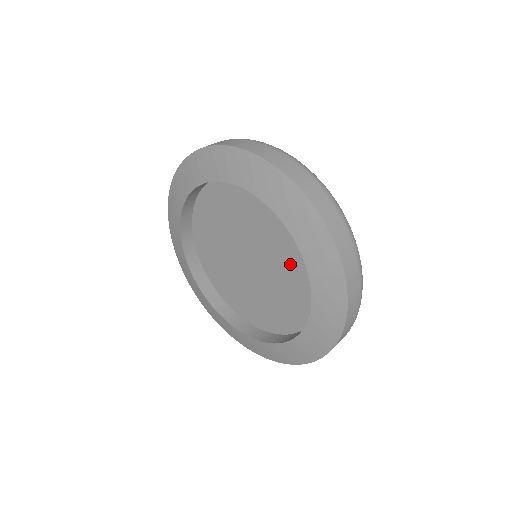
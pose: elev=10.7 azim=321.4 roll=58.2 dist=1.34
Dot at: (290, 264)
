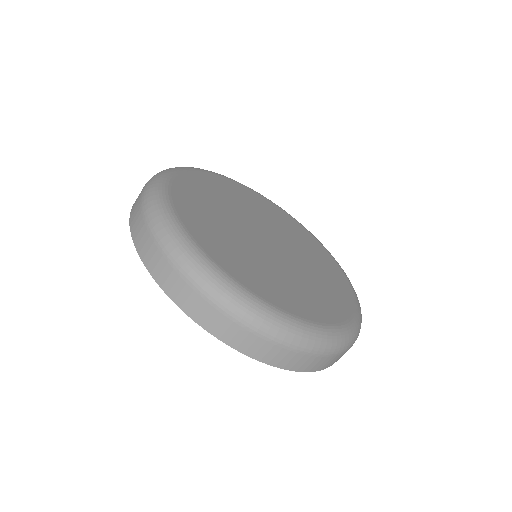
Dot at: occluded
